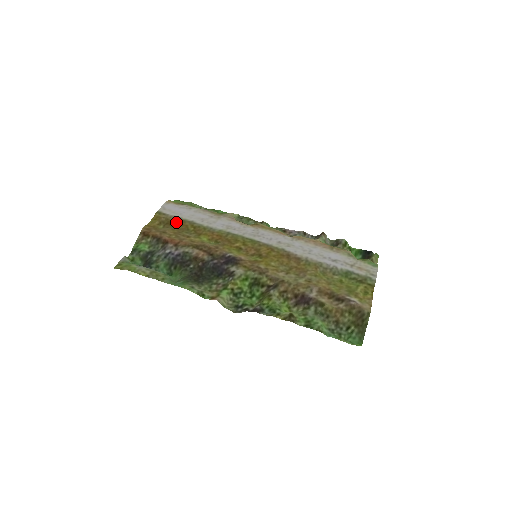
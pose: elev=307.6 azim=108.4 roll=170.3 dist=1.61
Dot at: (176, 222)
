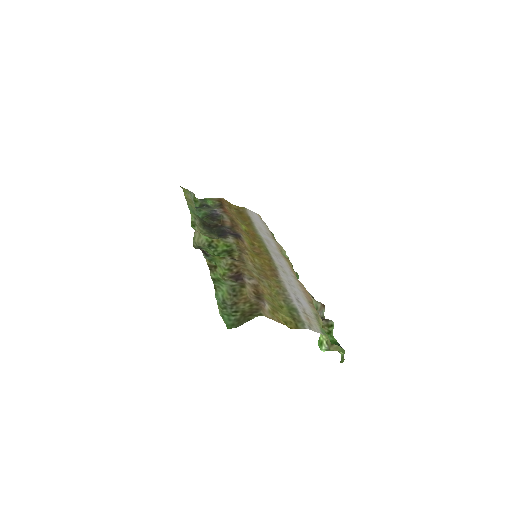
Dot at: (245, 216)
